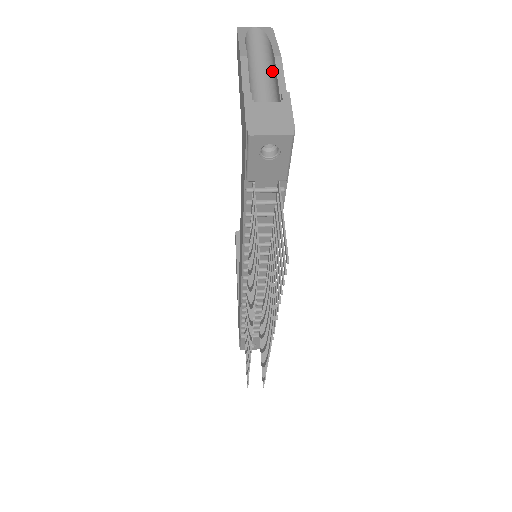
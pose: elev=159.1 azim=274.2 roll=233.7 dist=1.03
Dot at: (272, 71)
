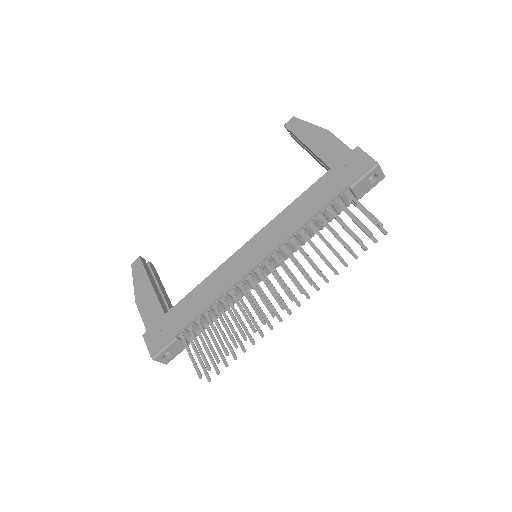
Dot at: occluded
